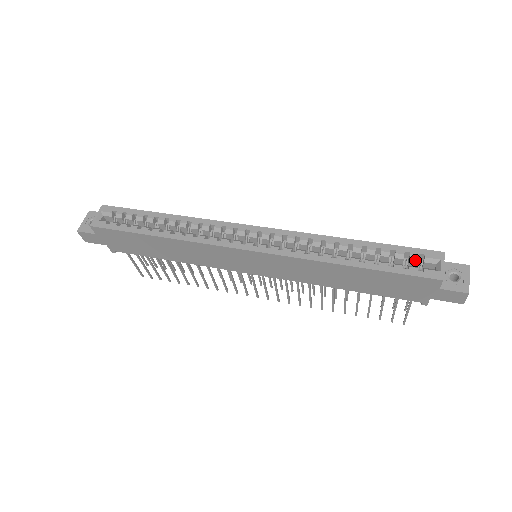
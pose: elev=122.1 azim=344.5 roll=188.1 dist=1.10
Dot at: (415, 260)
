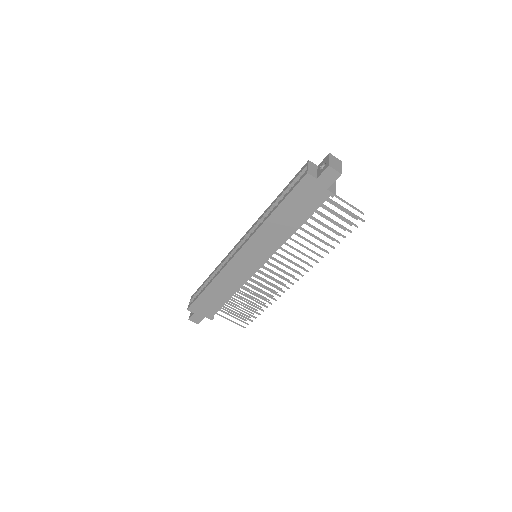
Dot at: occluded
